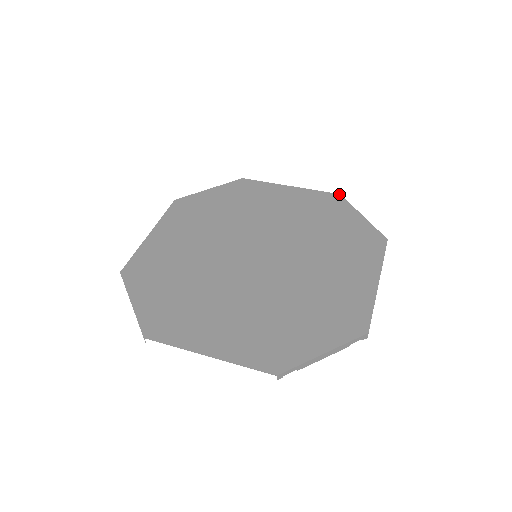
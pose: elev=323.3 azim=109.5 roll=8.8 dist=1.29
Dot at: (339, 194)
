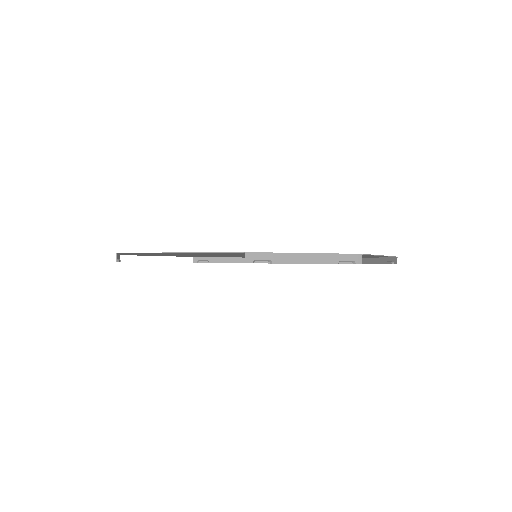
Dot at: occluded
